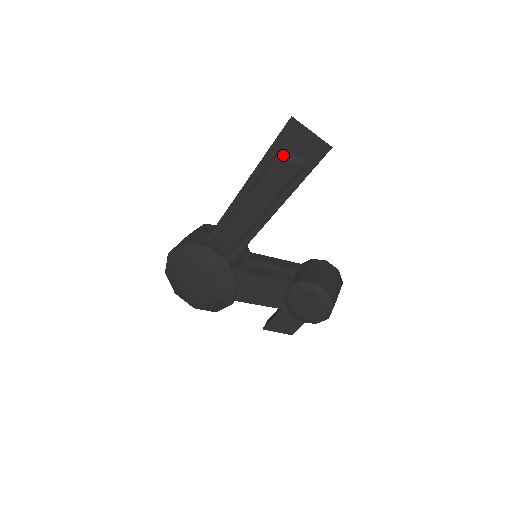
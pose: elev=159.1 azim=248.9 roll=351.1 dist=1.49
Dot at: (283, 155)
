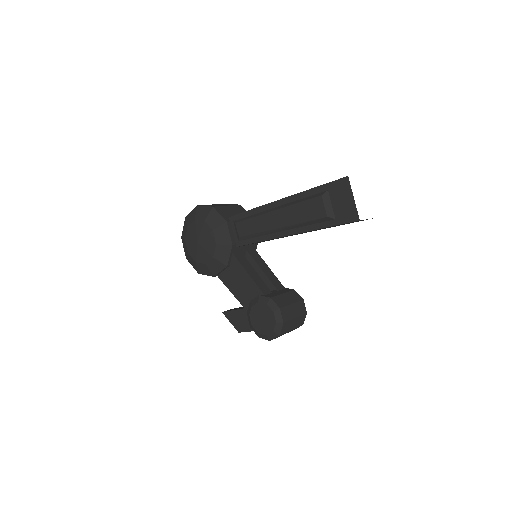
Dot at: (322, 199)
